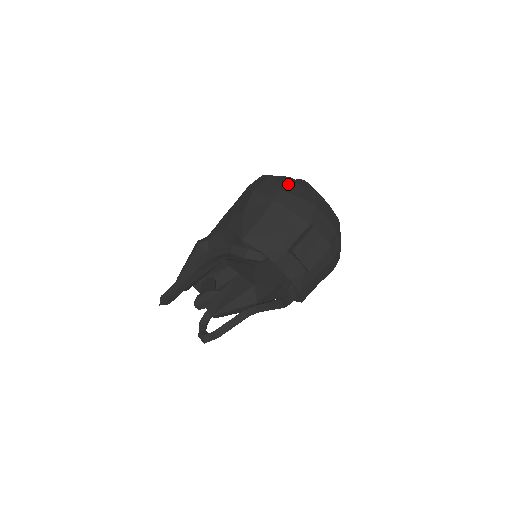
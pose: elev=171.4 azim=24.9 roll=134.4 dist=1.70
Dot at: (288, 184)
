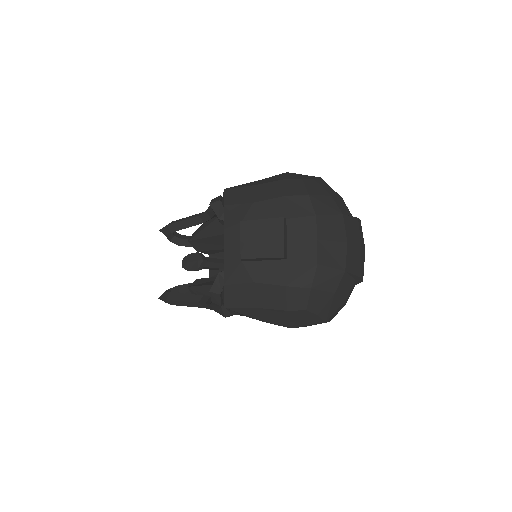
Dot at: (320, 186)
